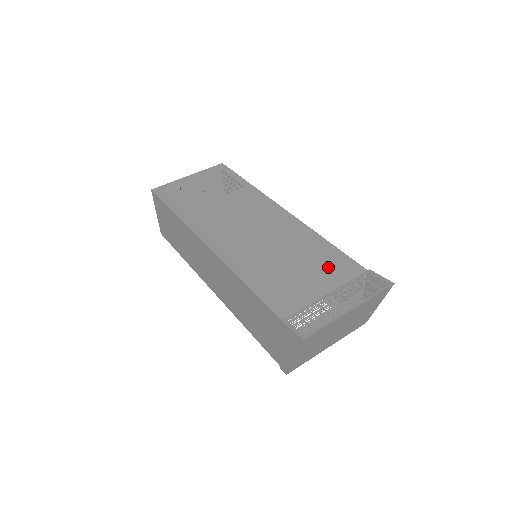
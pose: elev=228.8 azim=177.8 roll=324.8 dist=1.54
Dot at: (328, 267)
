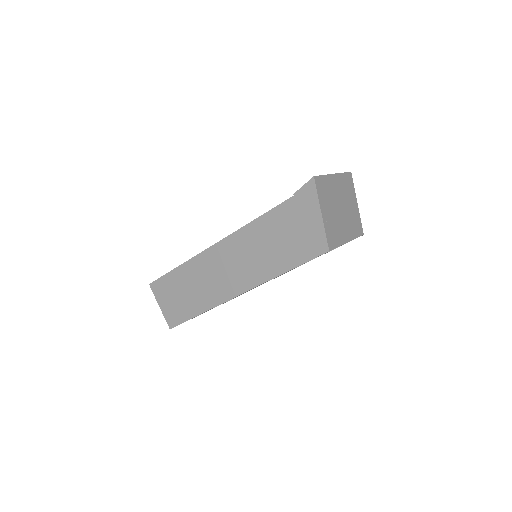
Dot at: occluded
